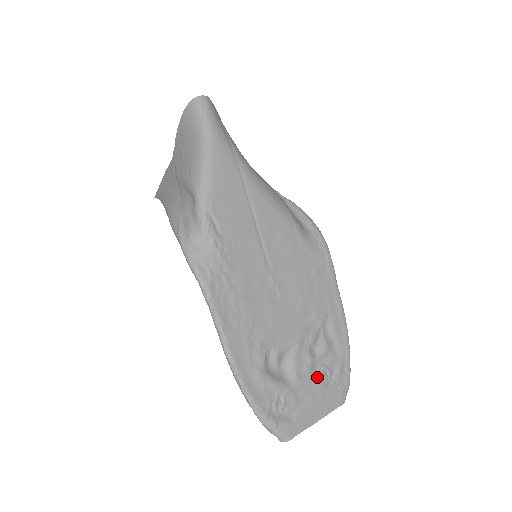
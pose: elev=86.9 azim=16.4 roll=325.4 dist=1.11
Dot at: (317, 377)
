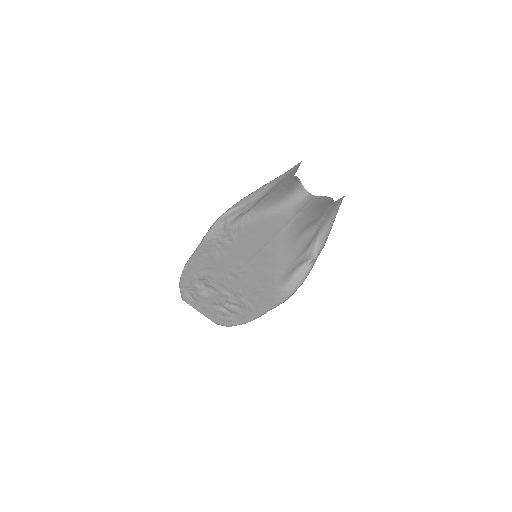
Dot at: (216, 308)
